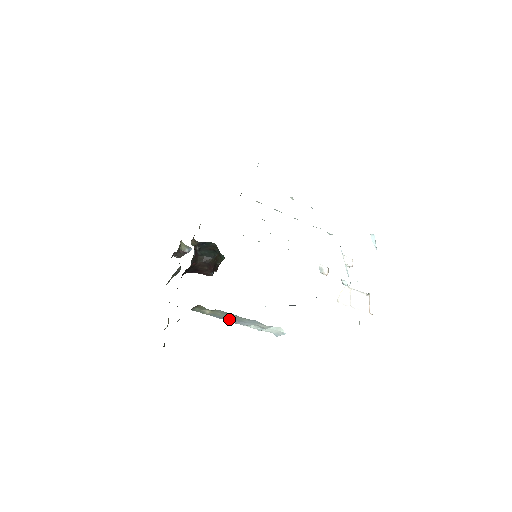
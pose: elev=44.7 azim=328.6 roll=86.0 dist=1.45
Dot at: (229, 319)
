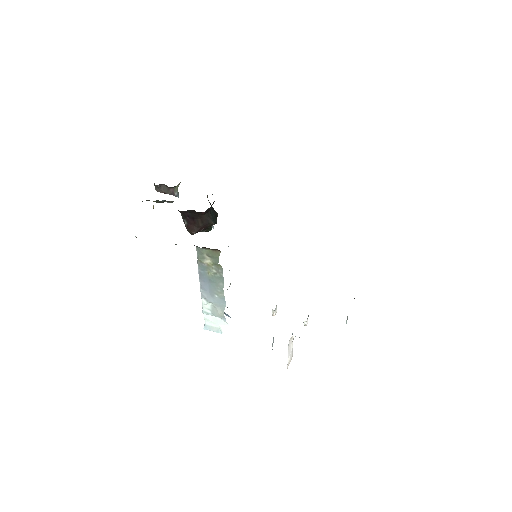
Dot at: (206, 282)
